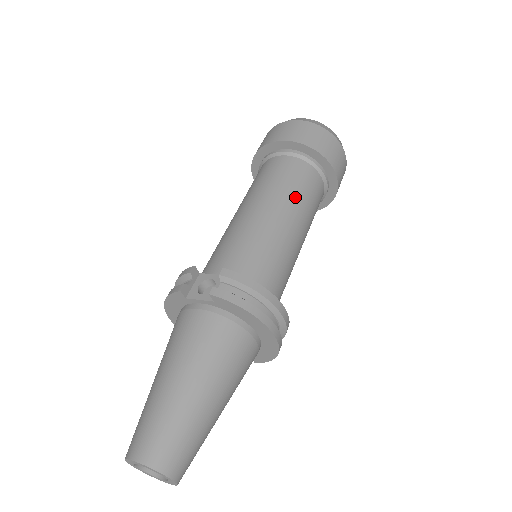
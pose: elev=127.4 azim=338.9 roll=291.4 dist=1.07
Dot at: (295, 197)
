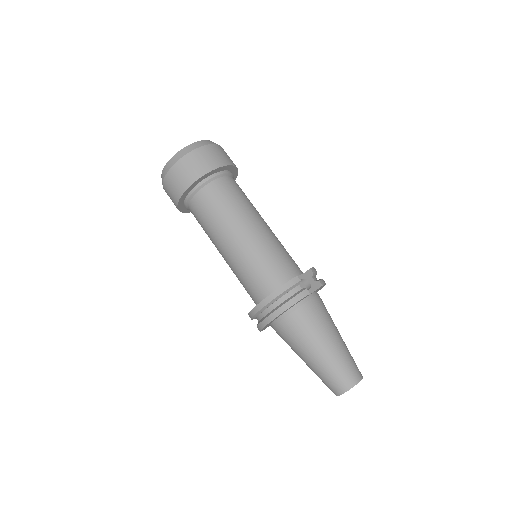
Dot at: occluded
